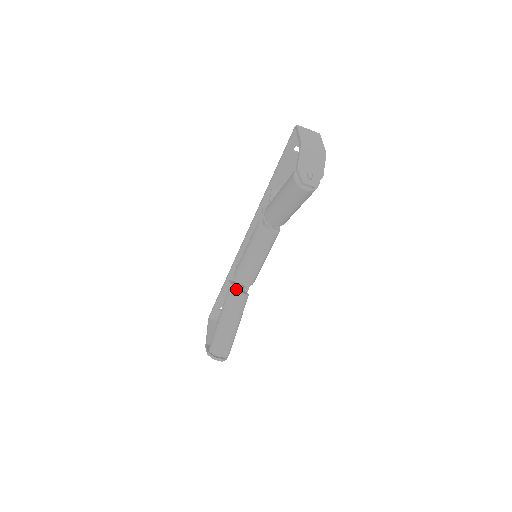
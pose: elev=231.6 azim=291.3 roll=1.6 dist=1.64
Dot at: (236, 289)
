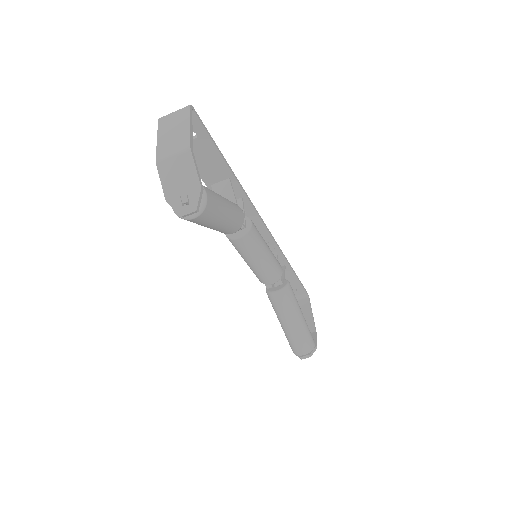
Dot at: (274, 285)
